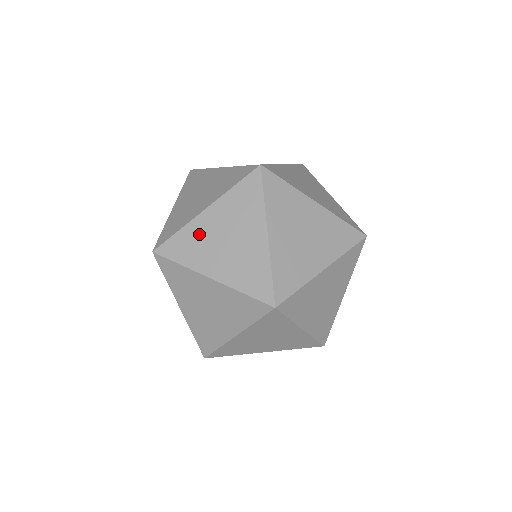
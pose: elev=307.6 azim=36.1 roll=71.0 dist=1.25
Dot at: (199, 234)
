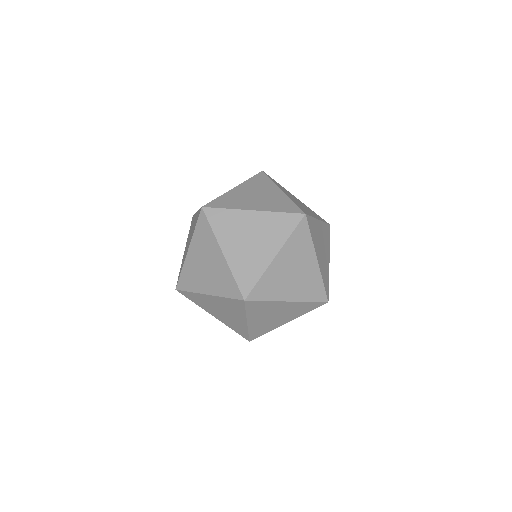
Dot at: (235, 196)
